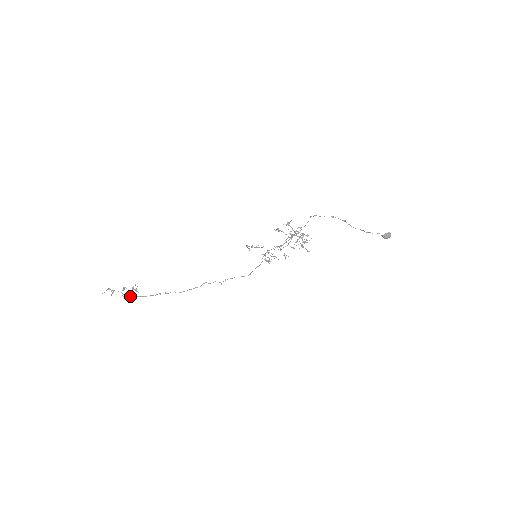
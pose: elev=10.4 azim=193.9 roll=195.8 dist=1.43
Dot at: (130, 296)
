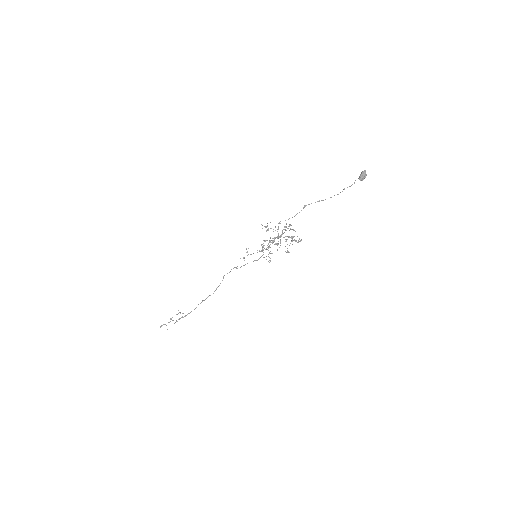
Dot at: occluded
